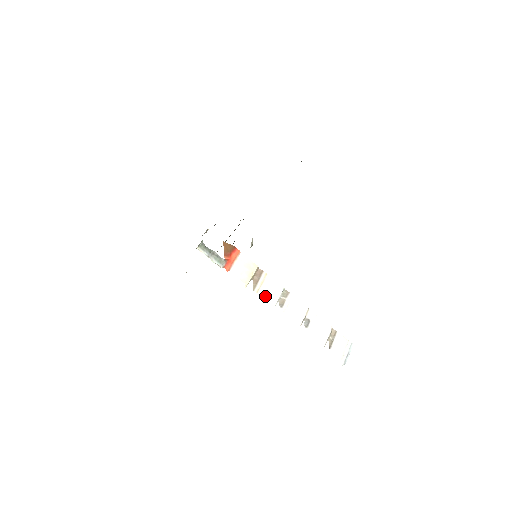
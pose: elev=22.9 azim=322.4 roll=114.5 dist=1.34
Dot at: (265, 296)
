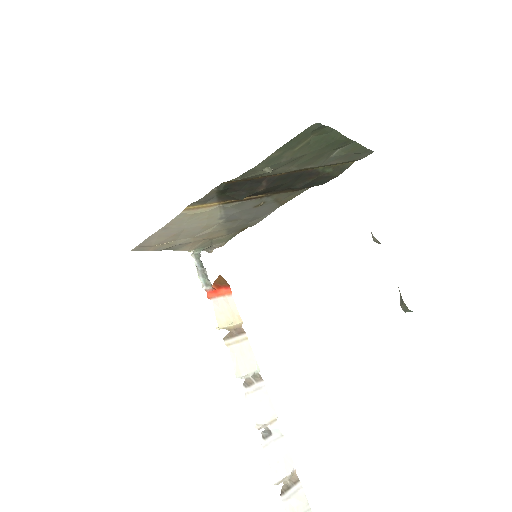
Dot at: (233, 358)
